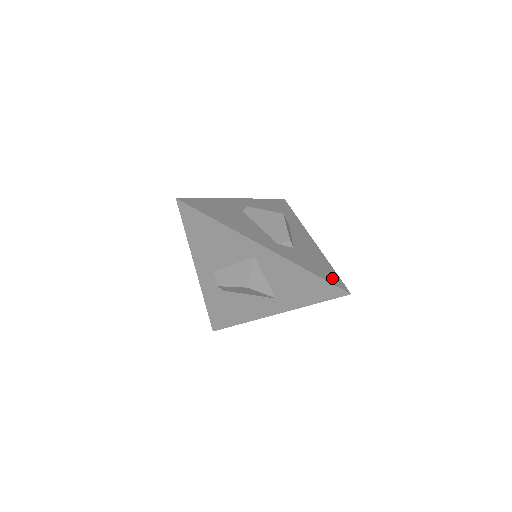
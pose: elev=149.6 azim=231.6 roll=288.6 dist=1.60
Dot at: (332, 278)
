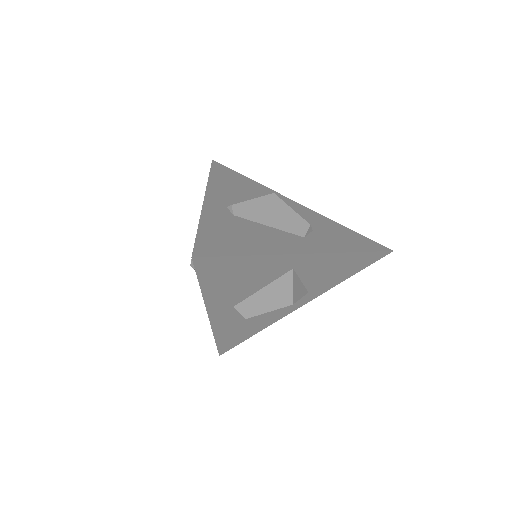
Dot at: (368, 244)
